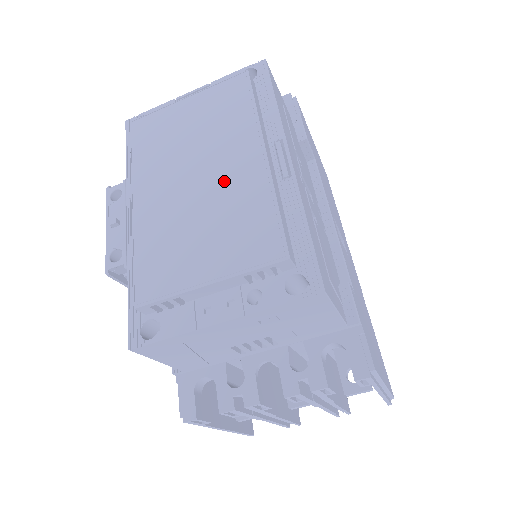
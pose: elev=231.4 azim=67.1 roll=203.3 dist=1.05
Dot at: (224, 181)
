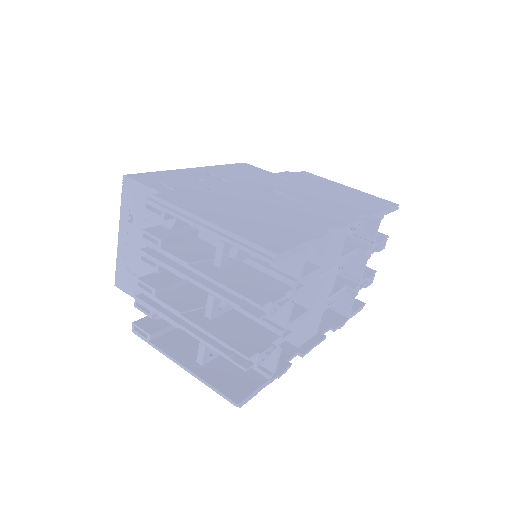
Dot at: occluded
